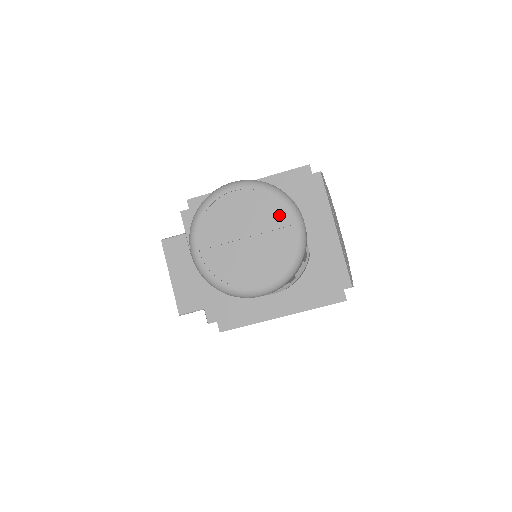
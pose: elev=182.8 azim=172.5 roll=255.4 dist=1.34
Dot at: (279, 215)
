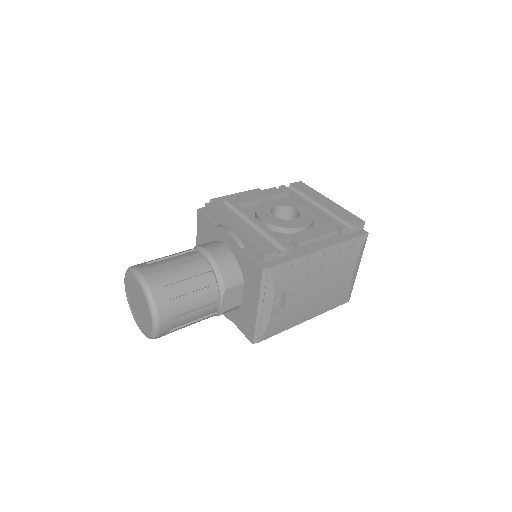
Dot at: (147, 313)
